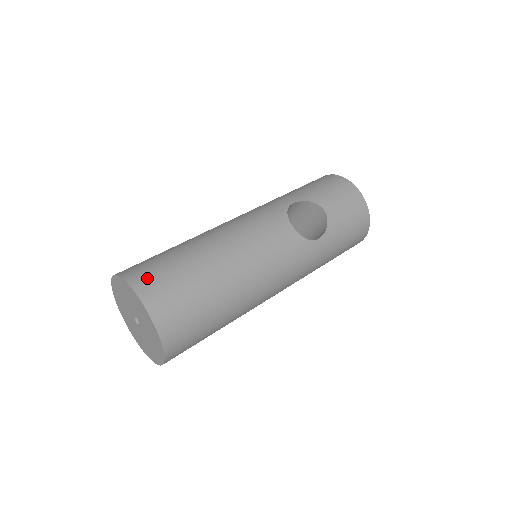
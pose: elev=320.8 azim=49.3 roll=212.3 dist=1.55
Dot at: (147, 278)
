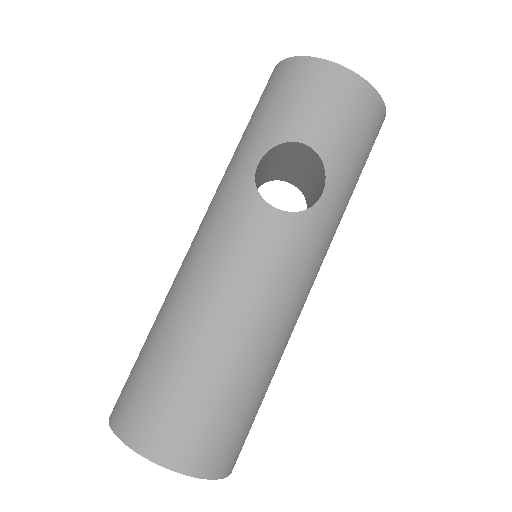
Dot at: (142, 424)
